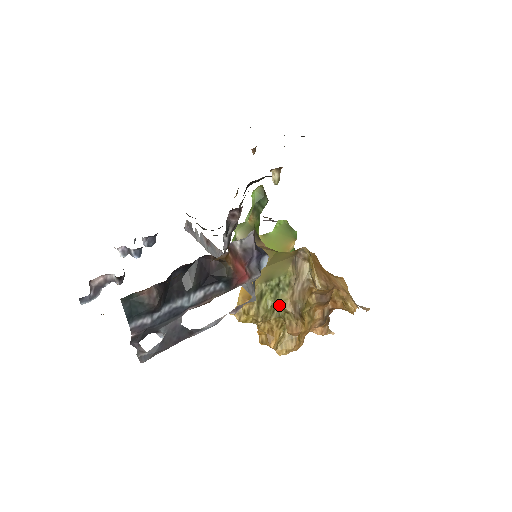
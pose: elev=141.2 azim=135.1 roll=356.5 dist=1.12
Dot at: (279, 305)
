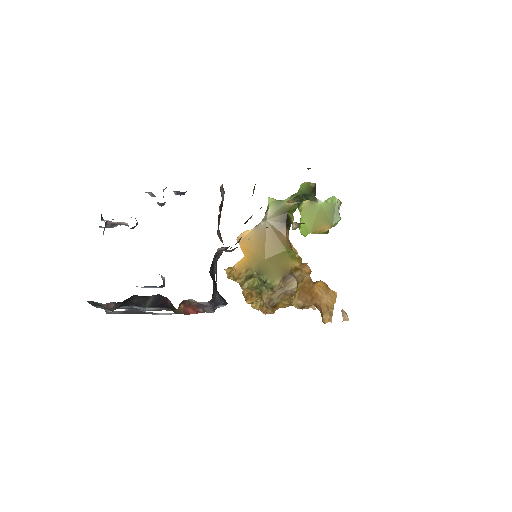
Dot at: (261, 290)
